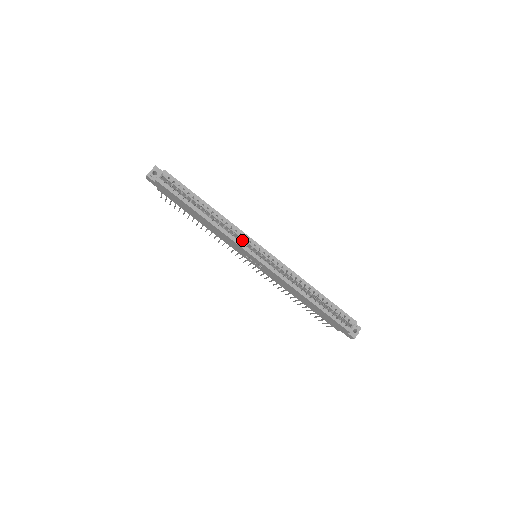
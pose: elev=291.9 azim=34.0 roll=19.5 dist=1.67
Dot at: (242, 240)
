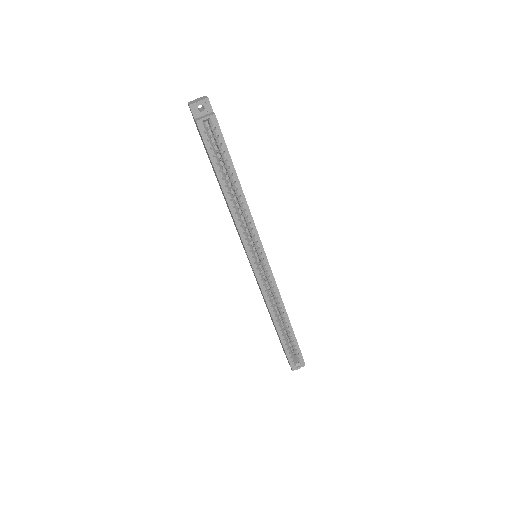
Dot at: (252, 239)
